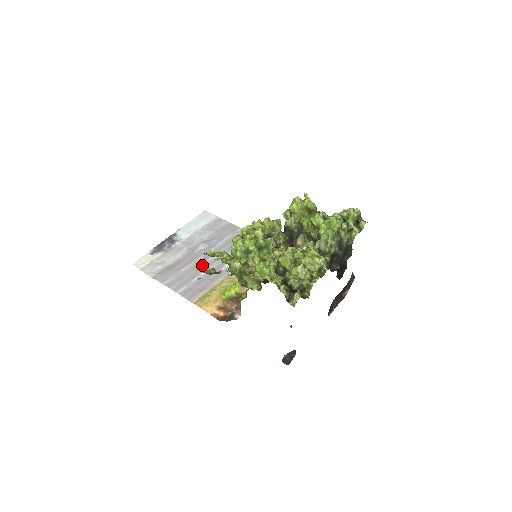
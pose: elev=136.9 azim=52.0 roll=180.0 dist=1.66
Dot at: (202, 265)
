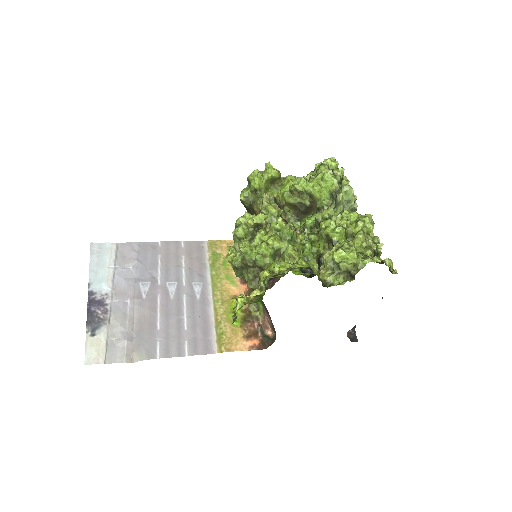
Dot at: (172, 307)
